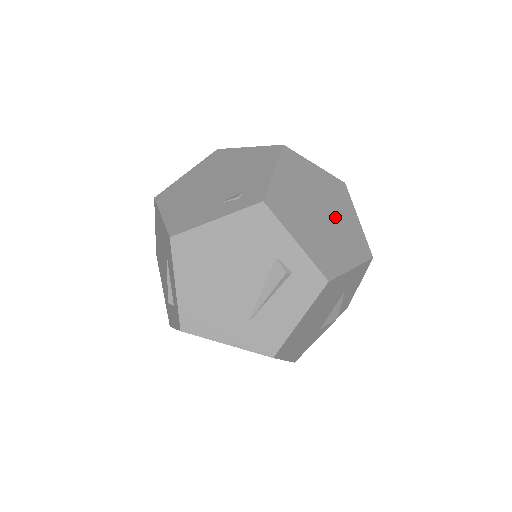
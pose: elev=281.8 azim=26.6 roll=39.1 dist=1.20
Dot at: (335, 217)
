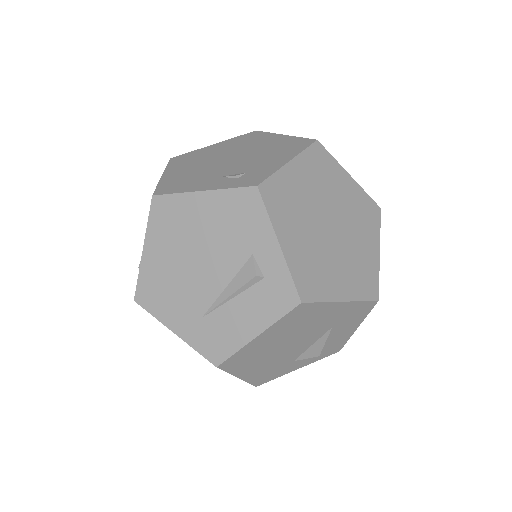
Dot at: (348, 238)
